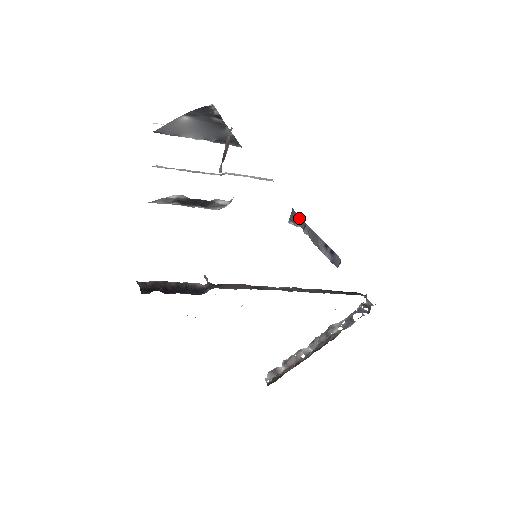
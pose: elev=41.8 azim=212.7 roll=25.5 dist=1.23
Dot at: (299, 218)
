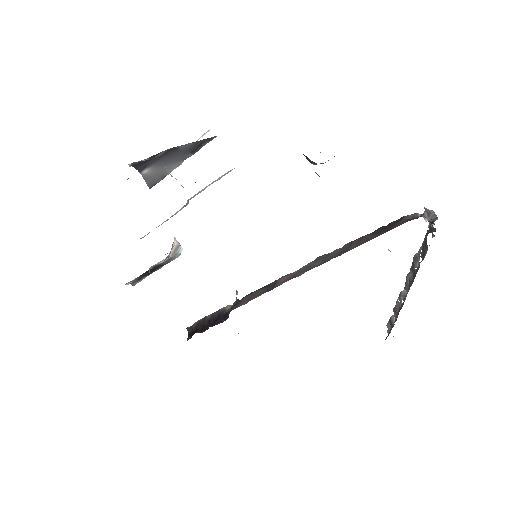
Dot at: occluded
